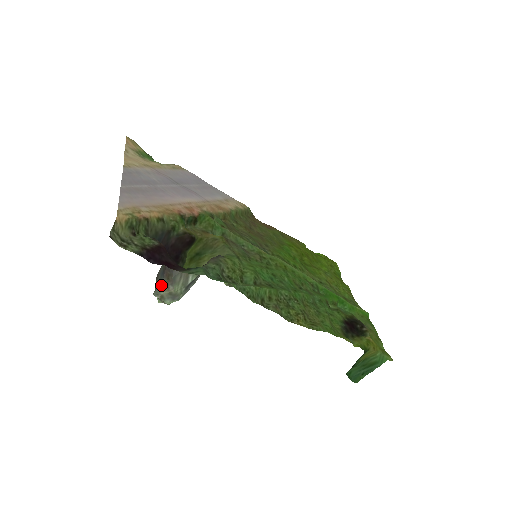
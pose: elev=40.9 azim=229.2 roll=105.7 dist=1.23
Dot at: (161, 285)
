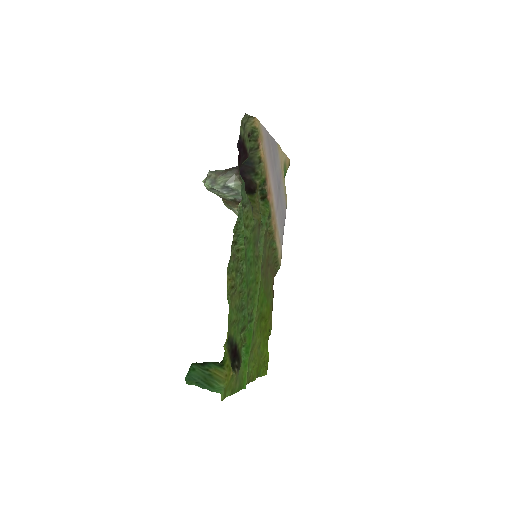
Dot at: (219, 171)
